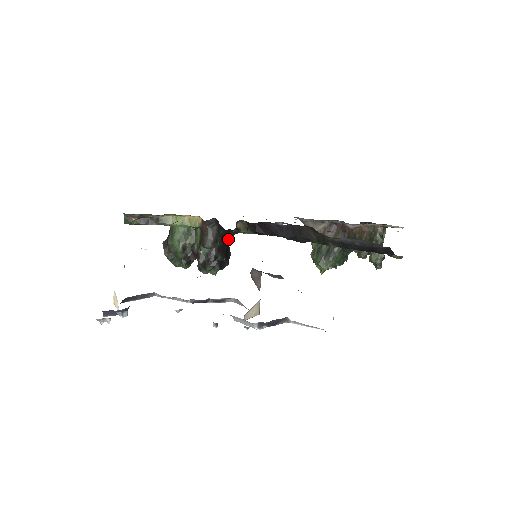
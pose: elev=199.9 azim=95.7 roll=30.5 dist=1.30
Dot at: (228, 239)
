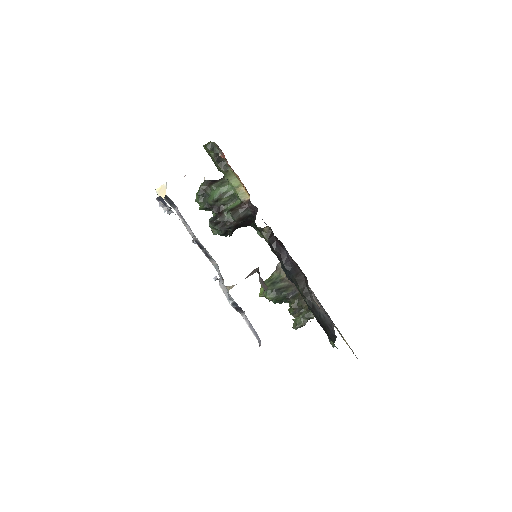
Dot at: (246, 225)
